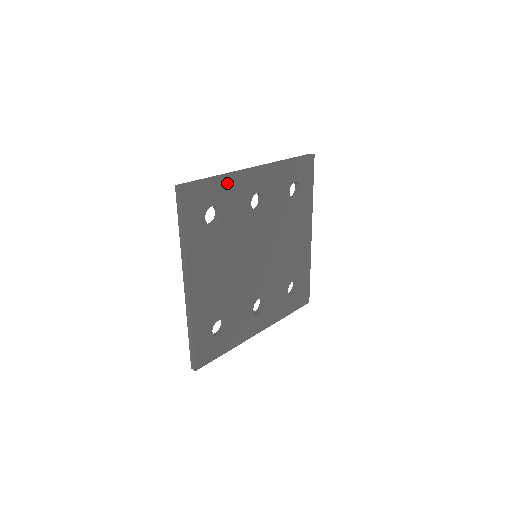
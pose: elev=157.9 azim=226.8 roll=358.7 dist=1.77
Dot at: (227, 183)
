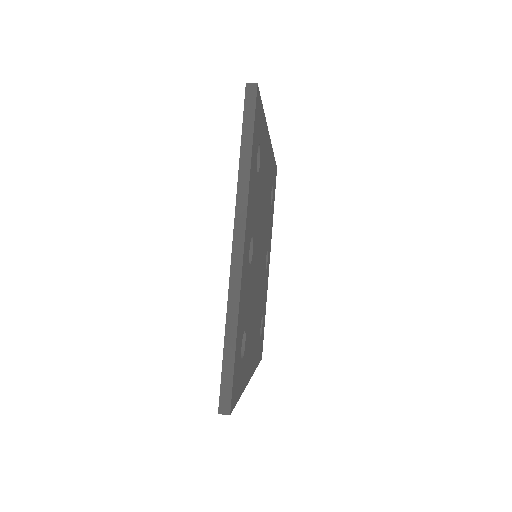
Dot at: (239, 317)
